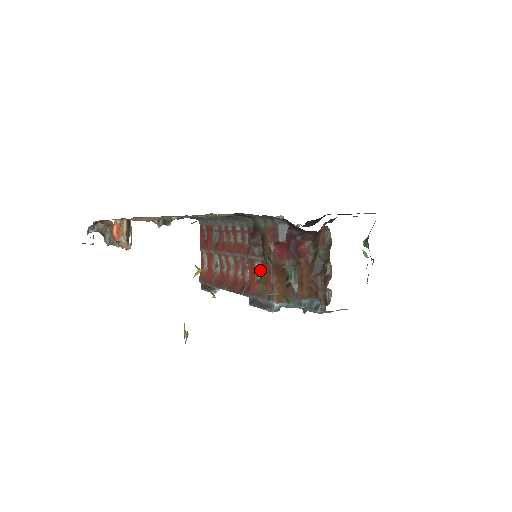
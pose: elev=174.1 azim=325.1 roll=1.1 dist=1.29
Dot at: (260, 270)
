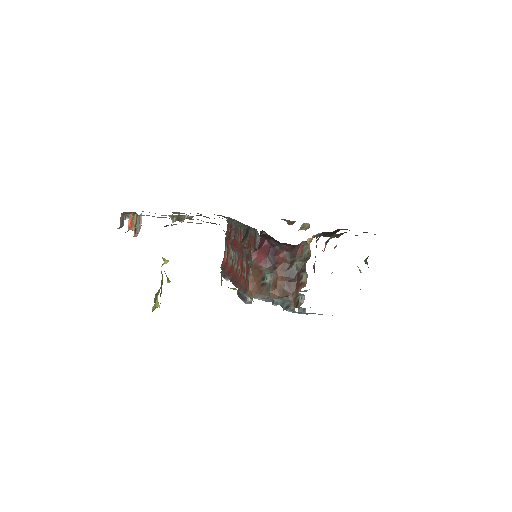
Dot at: occluded
